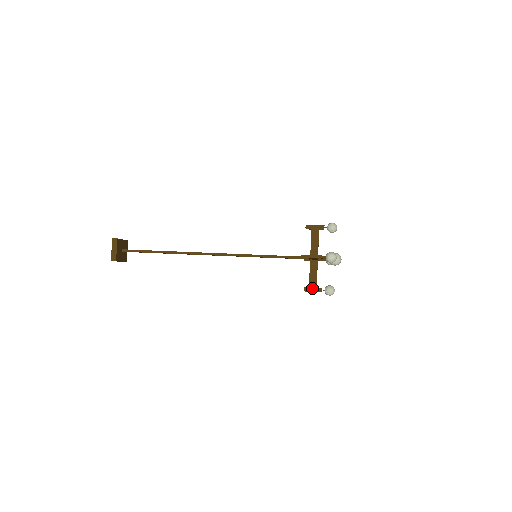
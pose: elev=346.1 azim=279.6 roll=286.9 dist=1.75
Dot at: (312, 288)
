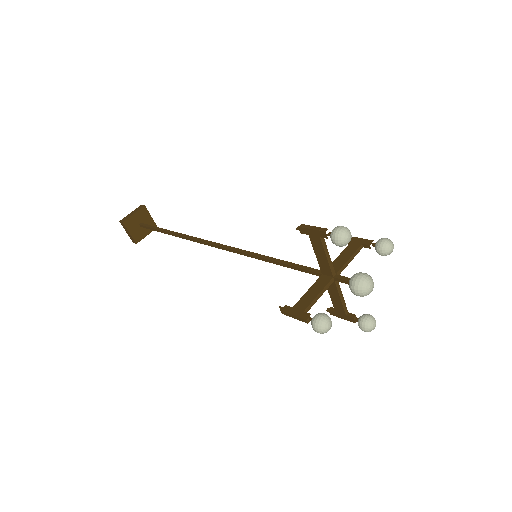
Dot at: (340, 314)
